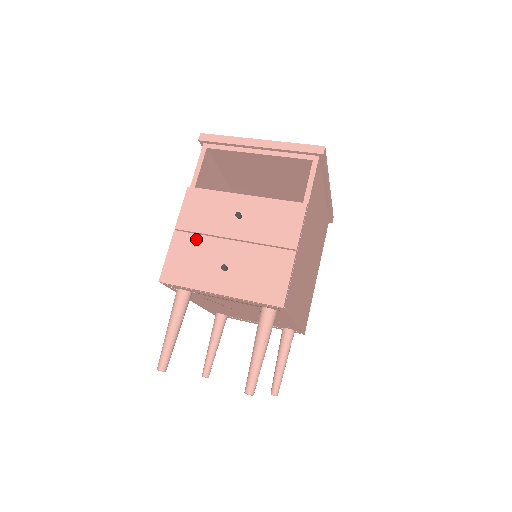
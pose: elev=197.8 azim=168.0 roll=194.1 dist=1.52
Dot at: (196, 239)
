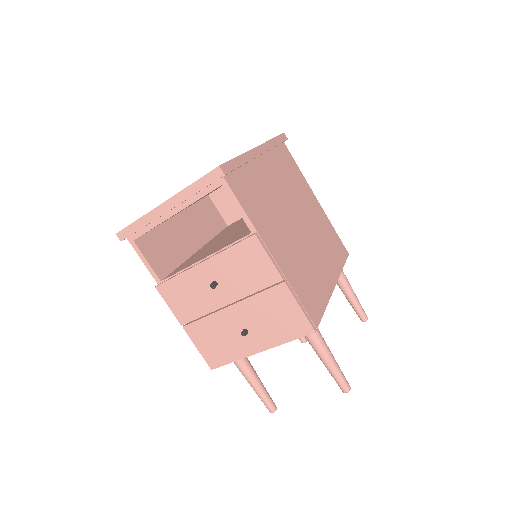
Dot at: (203, 323)
